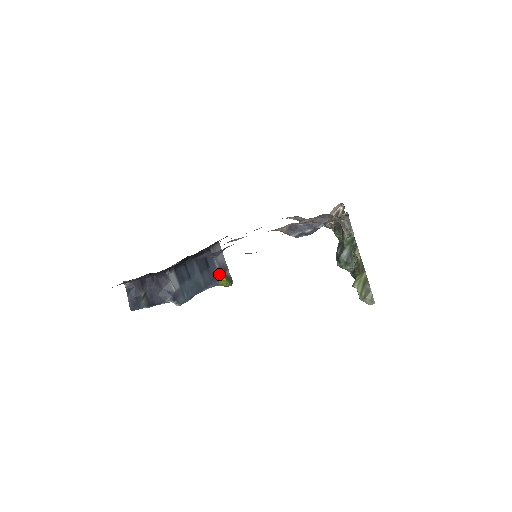
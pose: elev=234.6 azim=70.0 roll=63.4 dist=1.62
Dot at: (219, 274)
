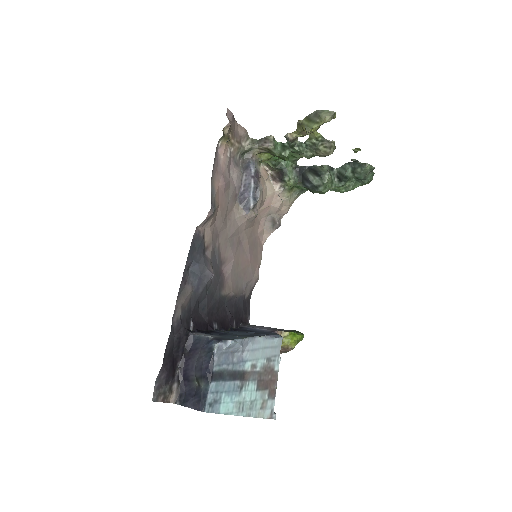
Dot at: (273, 332)
